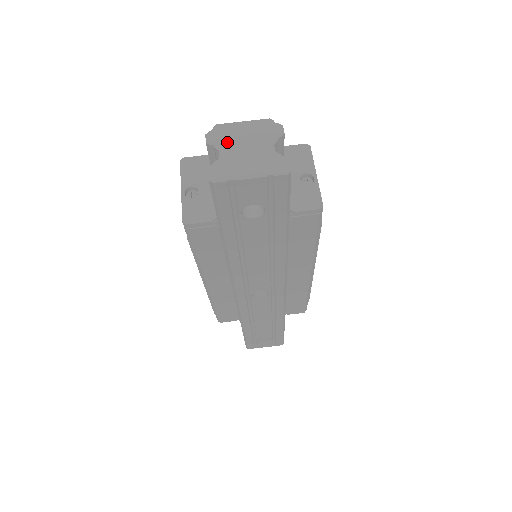
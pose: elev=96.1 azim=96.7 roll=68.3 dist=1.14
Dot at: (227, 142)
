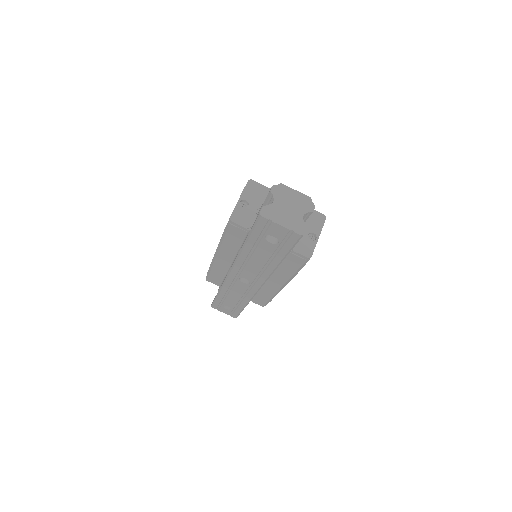
Dot at: (281, 197)
